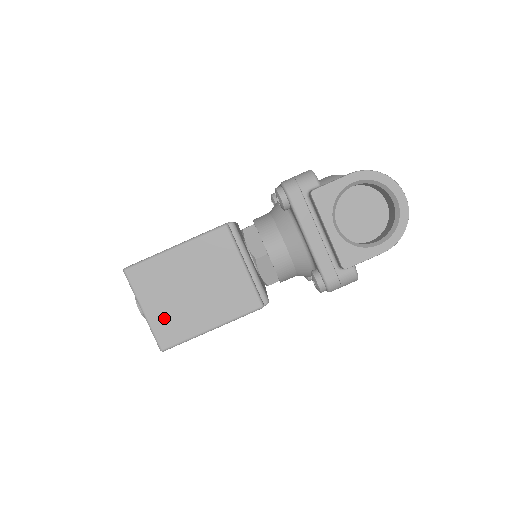
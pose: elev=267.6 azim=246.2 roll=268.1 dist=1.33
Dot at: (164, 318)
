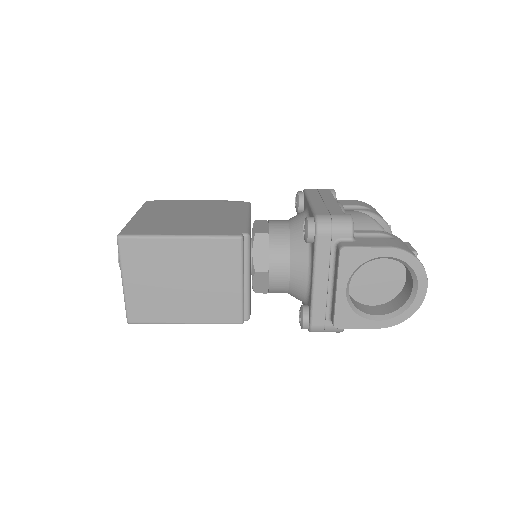
Dot at: (142, 297)
